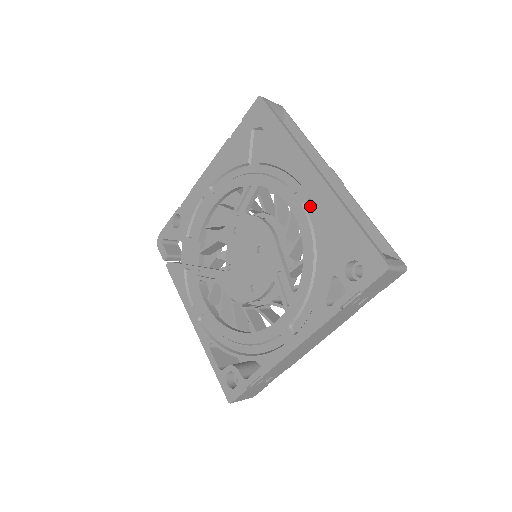
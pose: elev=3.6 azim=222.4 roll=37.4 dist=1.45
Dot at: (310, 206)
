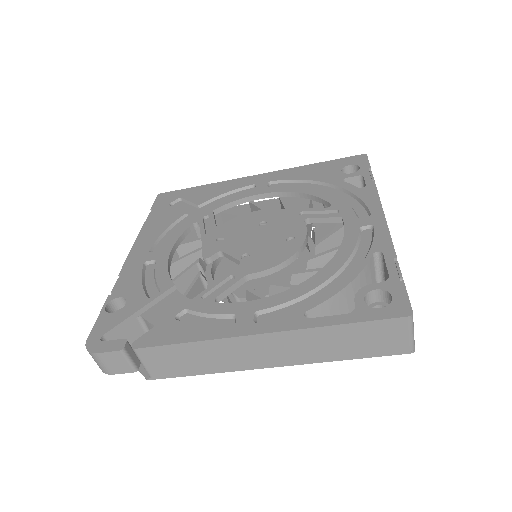
Dot at: (275, 185)
